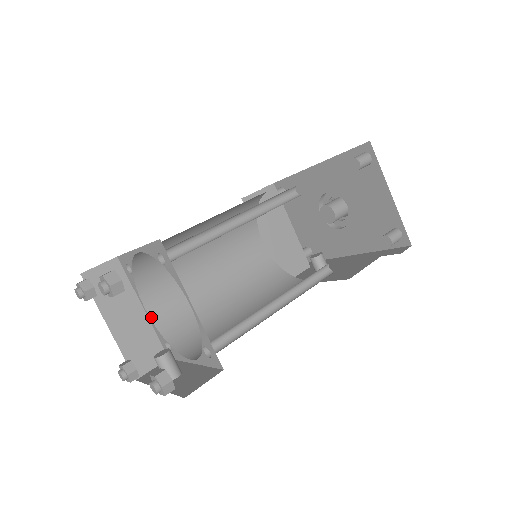
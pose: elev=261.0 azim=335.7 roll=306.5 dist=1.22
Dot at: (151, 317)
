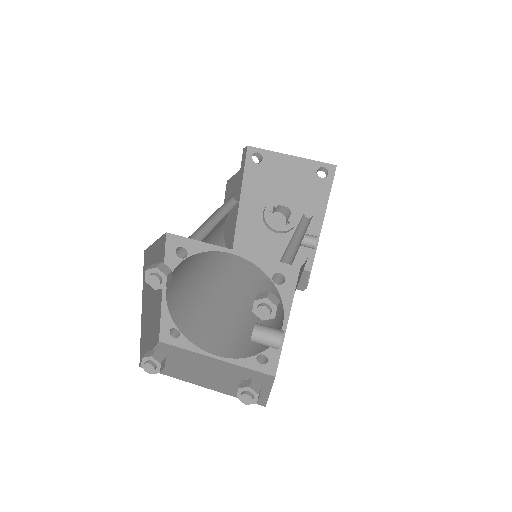
Dot at: (227, 357)
